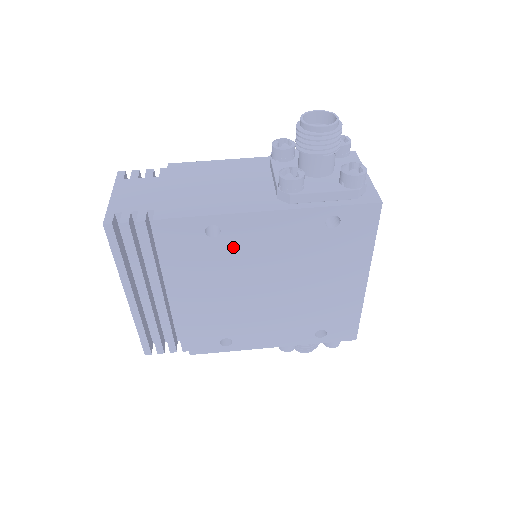
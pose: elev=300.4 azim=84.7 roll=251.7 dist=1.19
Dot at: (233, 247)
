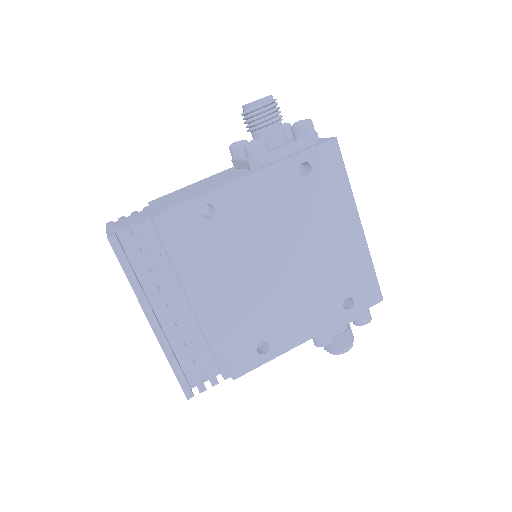
Dot at: (231, 224)
